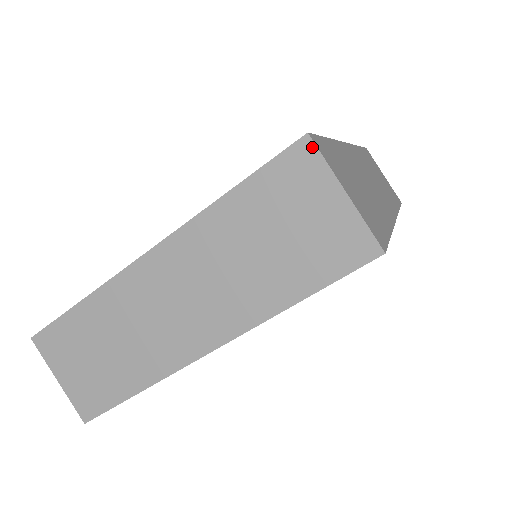
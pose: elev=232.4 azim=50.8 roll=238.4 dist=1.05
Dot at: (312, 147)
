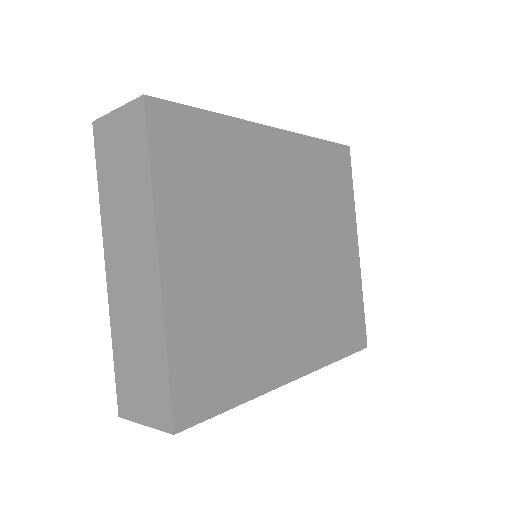
Dot at: (97, 122)
